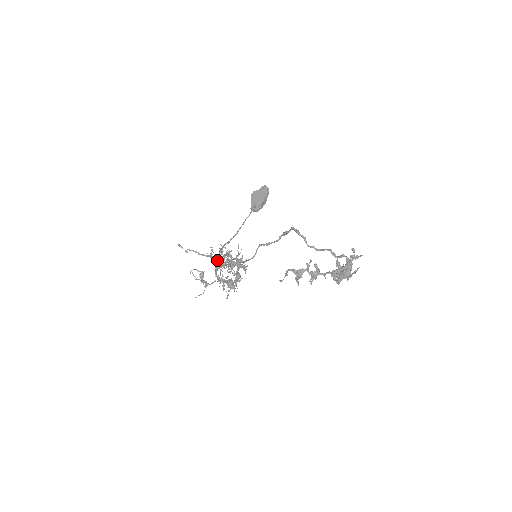
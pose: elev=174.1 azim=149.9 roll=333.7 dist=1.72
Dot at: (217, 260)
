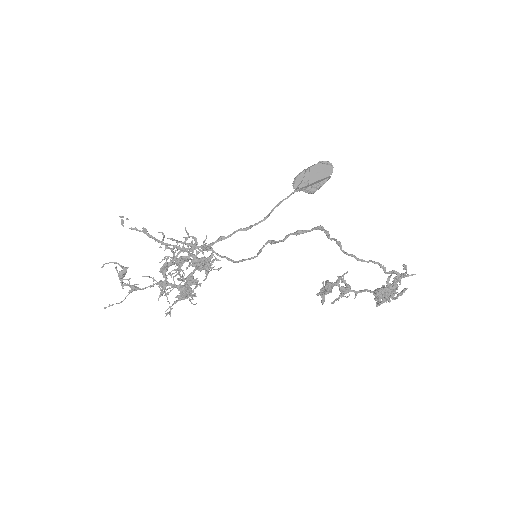
Dot at: (177, 253)
